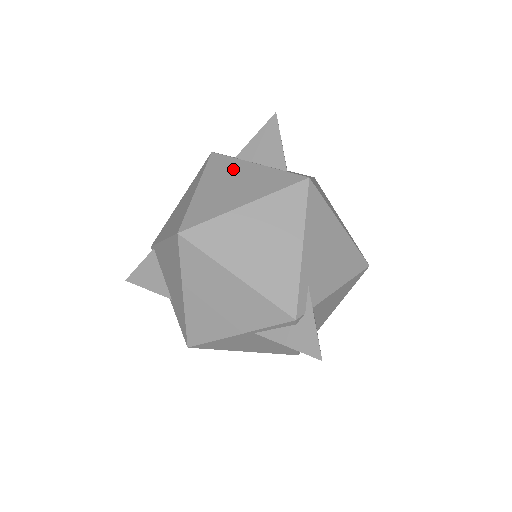
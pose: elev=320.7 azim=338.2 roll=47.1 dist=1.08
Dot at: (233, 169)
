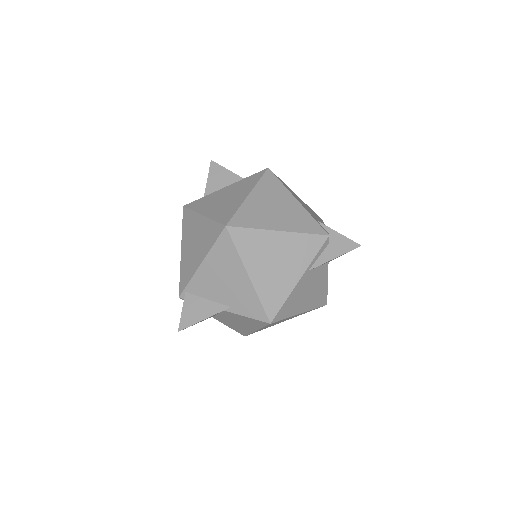
Dot at: (213, 197)
